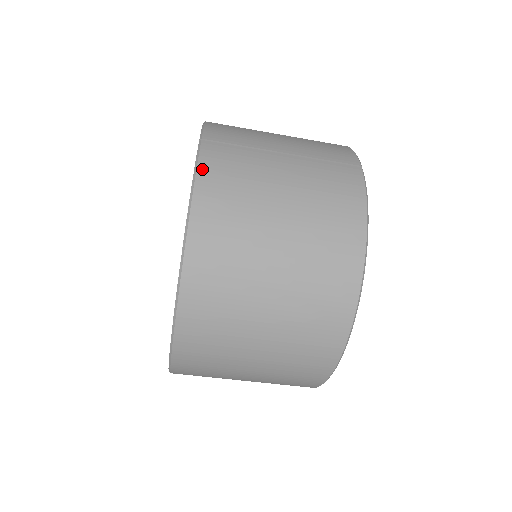
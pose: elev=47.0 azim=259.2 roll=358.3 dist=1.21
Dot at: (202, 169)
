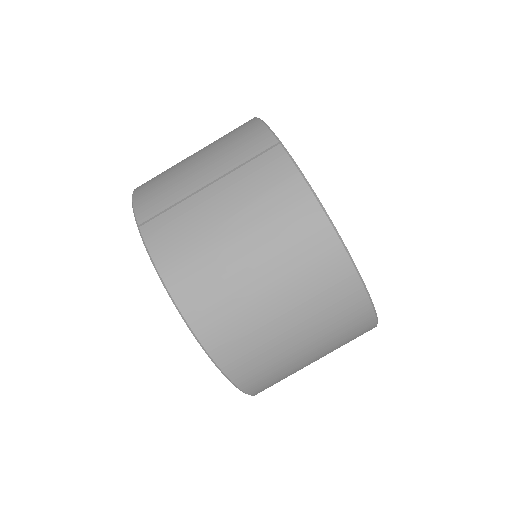
Dot at: (156, 257)
